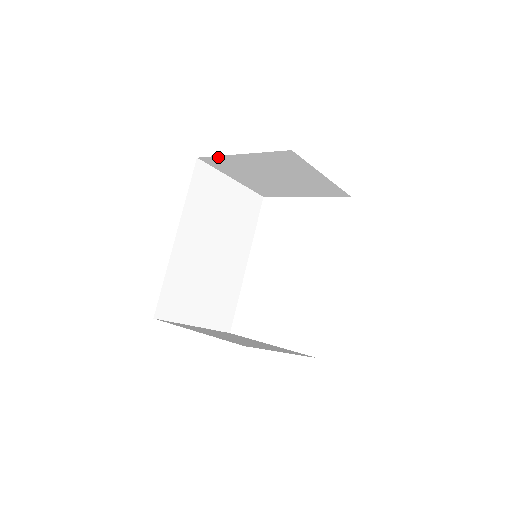
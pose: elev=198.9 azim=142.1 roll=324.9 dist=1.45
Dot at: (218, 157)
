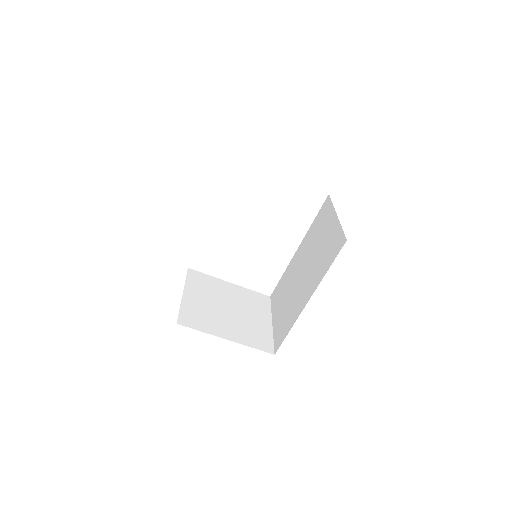
Dot at: occluded
